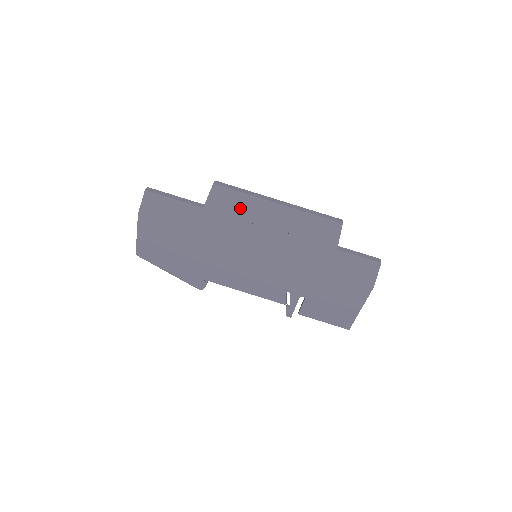
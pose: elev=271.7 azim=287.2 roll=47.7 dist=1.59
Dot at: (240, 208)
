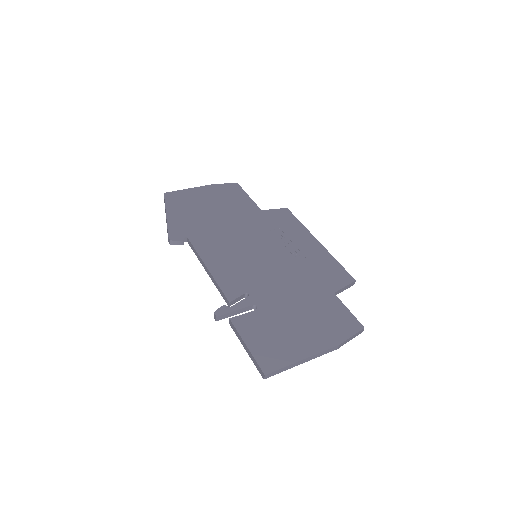
Dot at: (288, 226)
